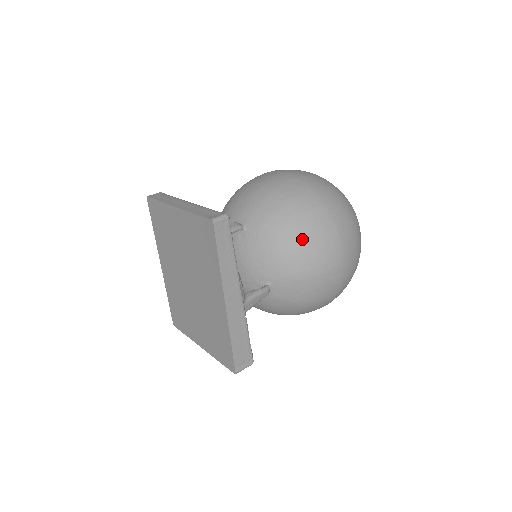
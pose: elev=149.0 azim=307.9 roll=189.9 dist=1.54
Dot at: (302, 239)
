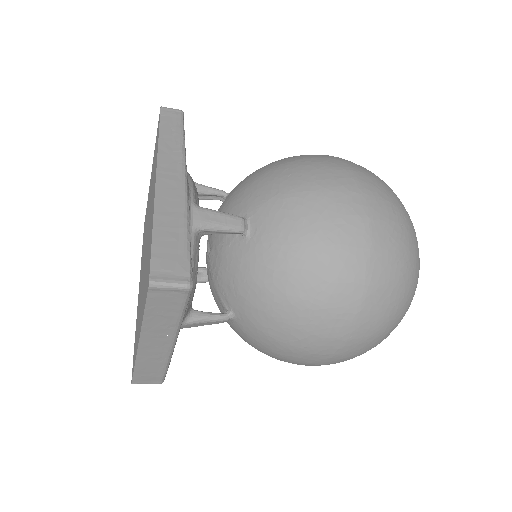
Dot at: (290, 163)
